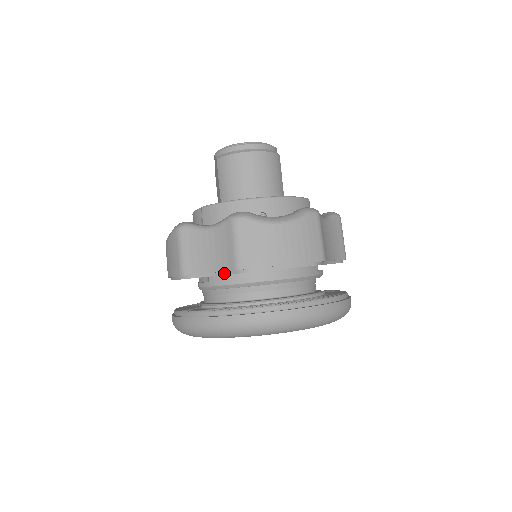
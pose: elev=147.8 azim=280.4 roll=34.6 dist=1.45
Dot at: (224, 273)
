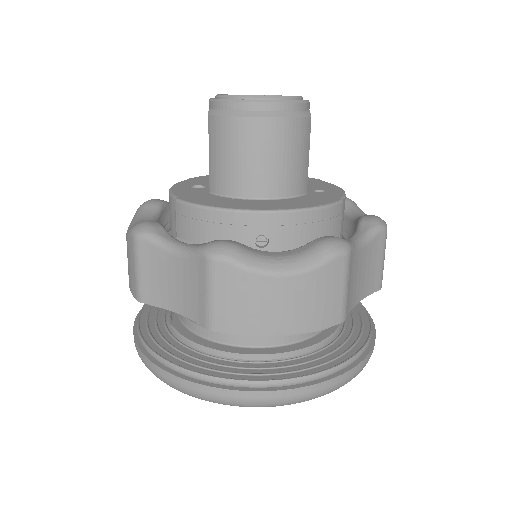
Dot at: occluded
